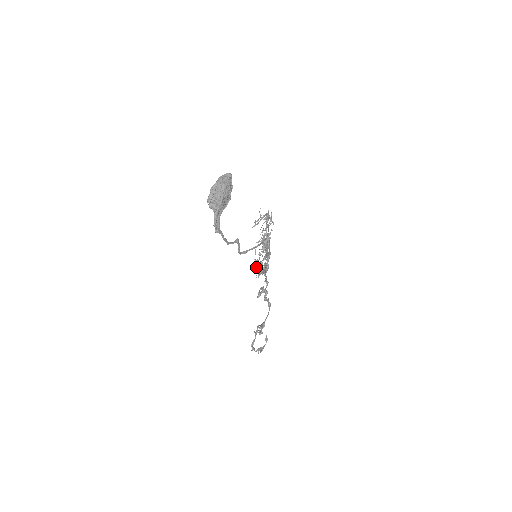
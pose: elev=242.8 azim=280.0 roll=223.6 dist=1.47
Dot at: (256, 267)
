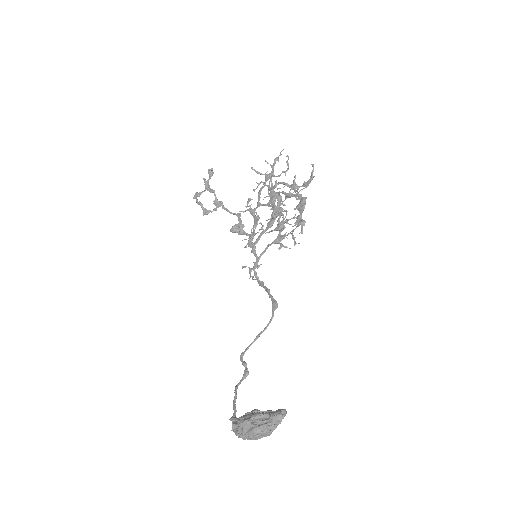
Dot at: (248, 199)
